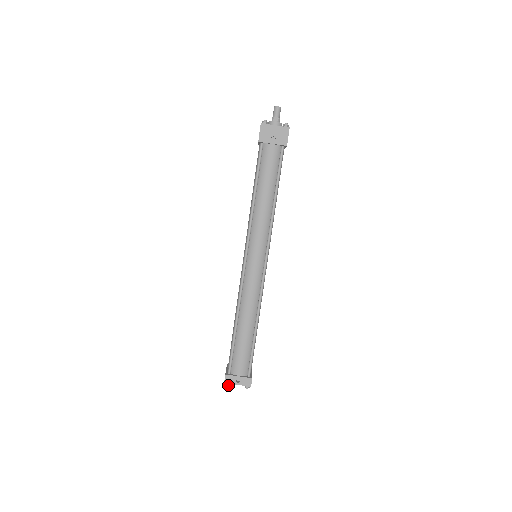
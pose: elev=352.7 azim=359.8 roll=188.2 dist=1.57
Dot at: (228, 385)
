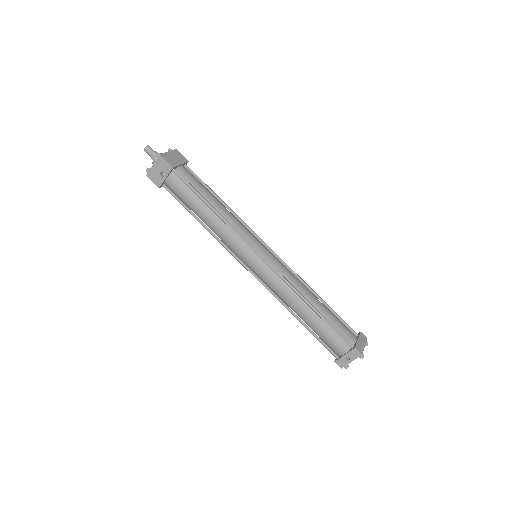
Dot at: (346, 367)
